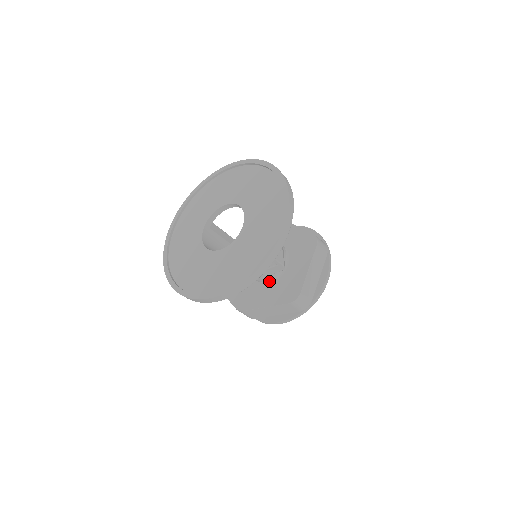
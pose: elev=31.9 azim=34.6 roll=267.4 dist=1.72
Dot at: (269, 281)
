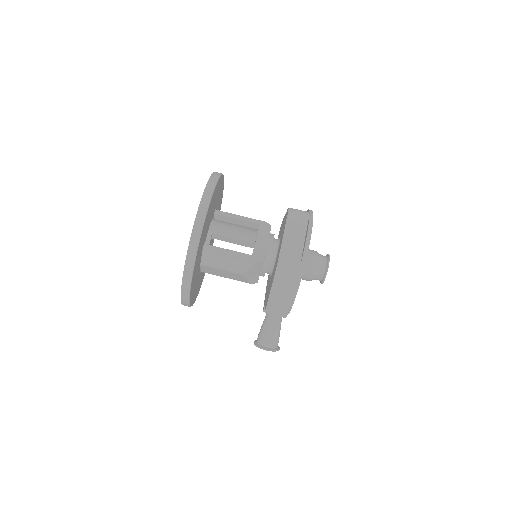
Dot at: (278, 247)
